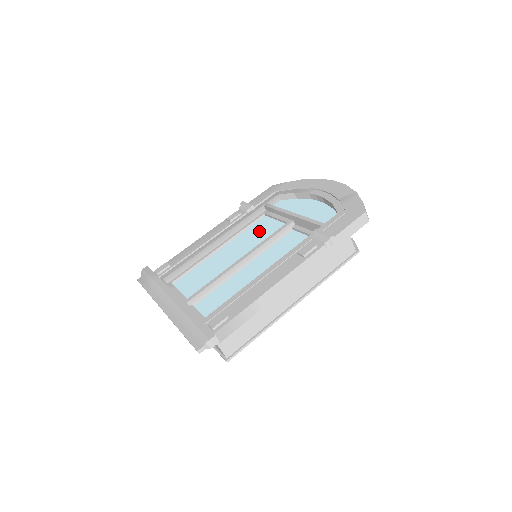
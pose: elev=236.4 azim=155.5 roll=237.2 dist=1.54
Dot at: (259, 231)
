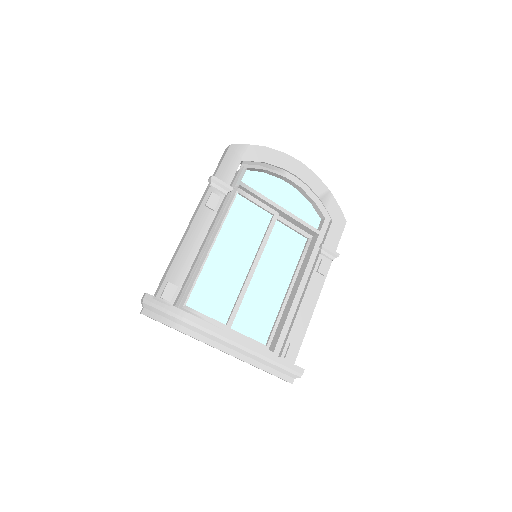
Dot at: (245, 221)
